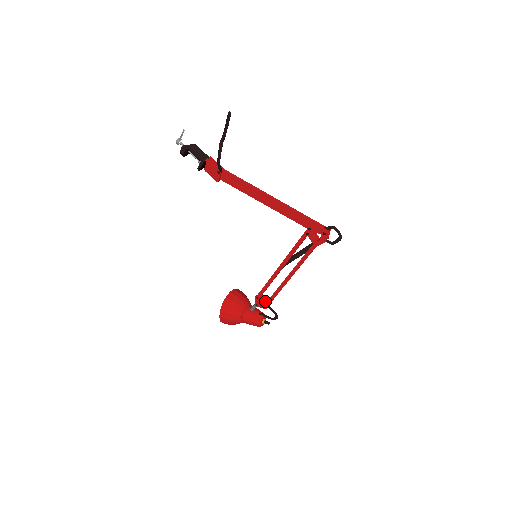
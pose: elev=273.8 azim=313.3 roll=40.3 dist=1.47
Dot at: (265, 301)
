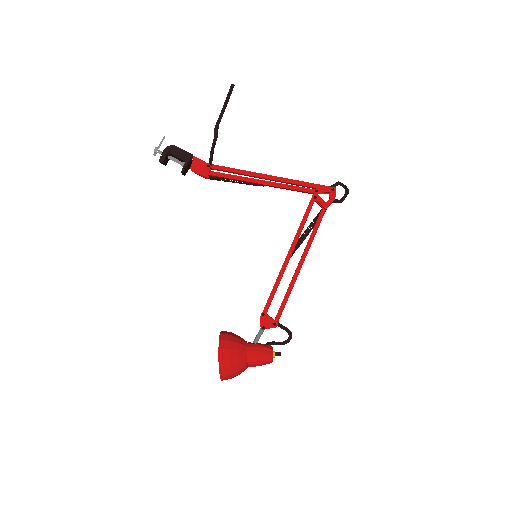
Dot at: (271, 321)
